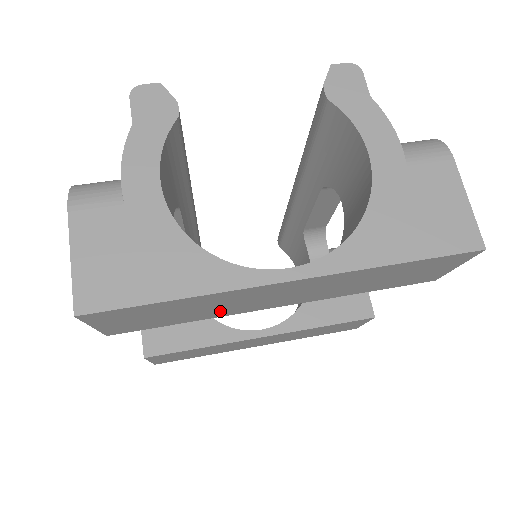
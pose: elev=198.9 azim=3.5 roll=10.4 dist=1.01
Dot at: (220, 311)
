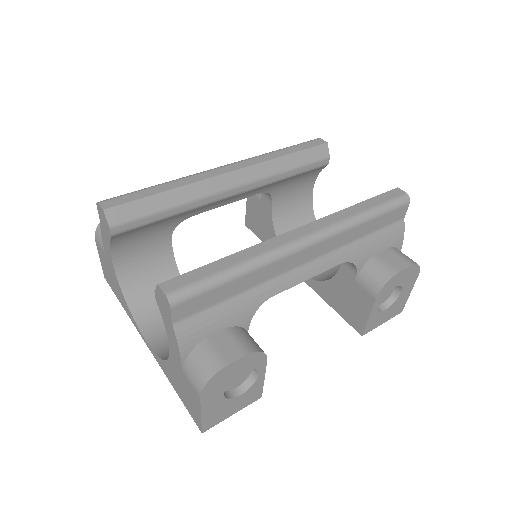
Dot at: occluded
